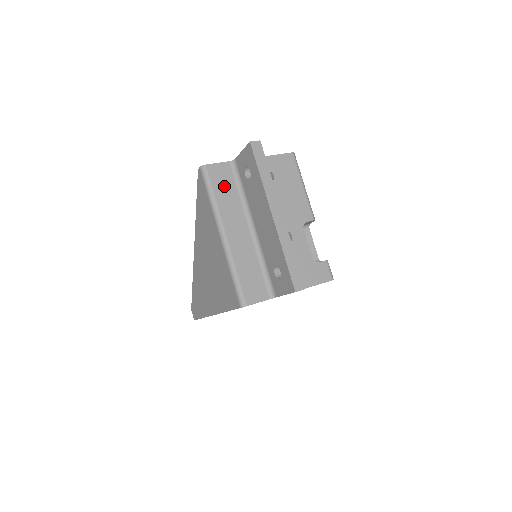
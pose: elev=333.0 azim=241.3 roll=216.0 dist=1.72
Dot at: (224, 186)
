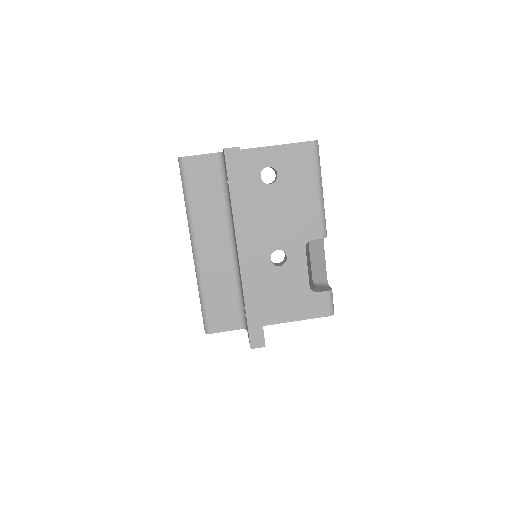
Dot at: (204, 187)
